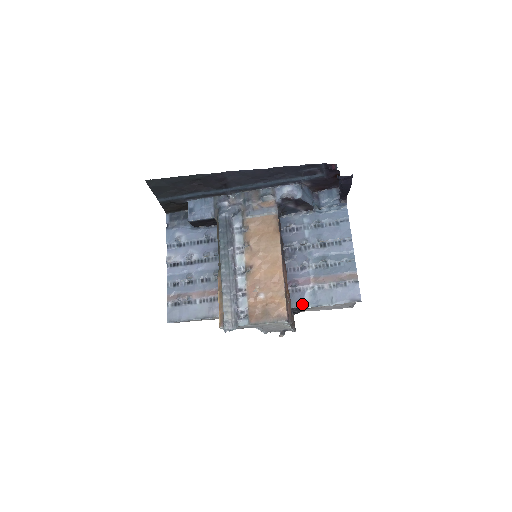
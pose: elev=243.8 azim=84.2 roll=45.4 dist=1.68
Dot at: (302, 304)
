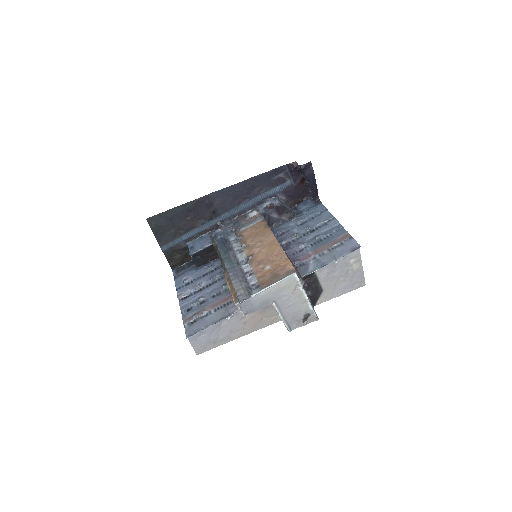
Dot at: (309, 271)
